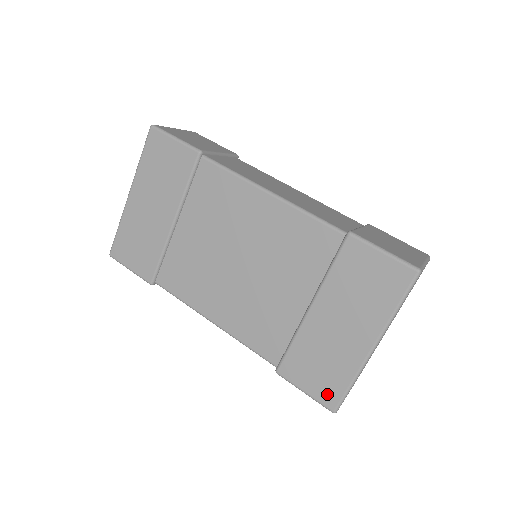
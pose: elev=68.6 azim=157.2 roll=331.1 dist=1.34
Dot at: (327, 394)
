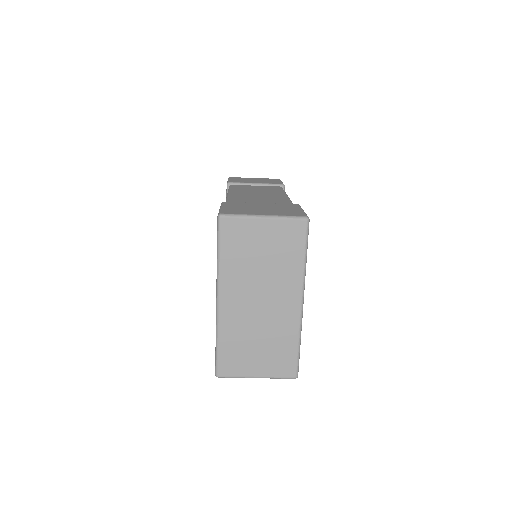
Dot at: occluded
